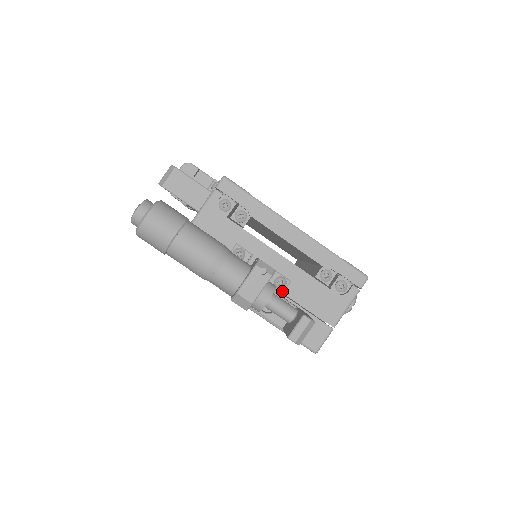
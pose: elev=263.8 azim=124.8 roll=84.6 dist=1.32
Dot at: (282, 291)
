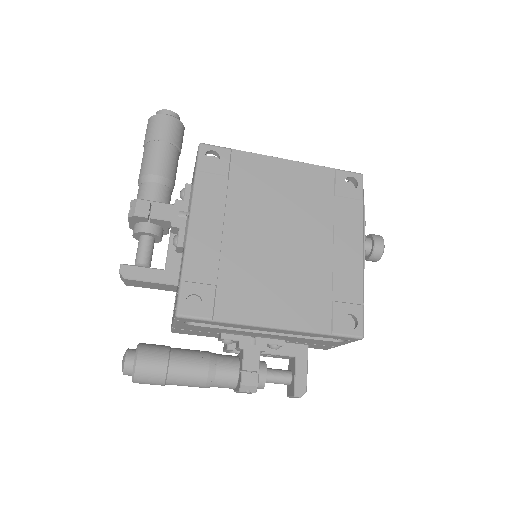
Dot at: occluded
